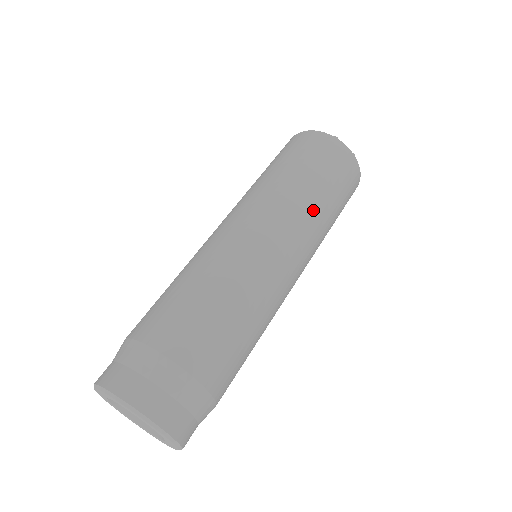
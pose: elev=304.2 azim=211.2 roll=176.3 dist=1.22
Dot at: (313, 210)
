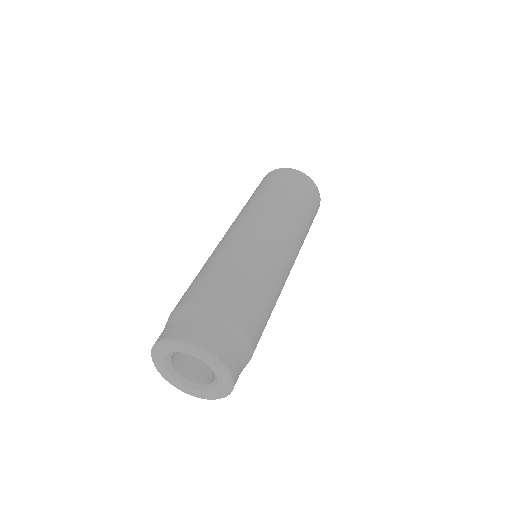
Dot at: (303, 229)
